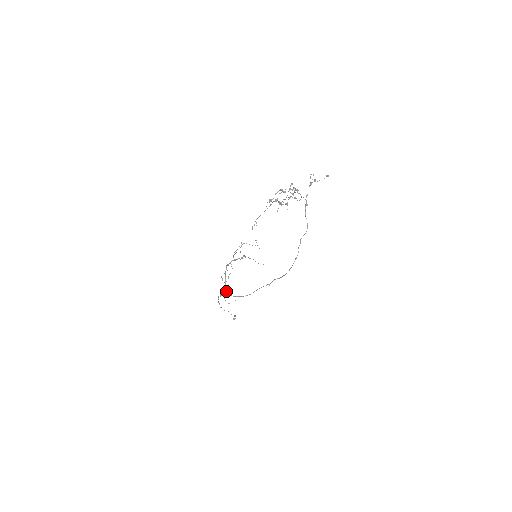
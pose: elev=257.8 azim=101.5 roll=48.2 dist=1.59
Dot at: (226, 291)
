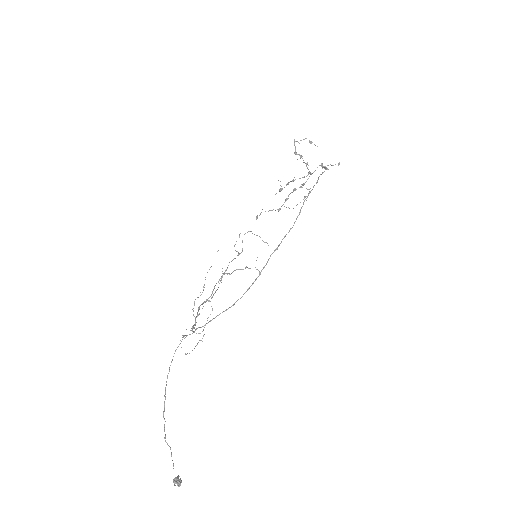
Dot at: (195, 325)
